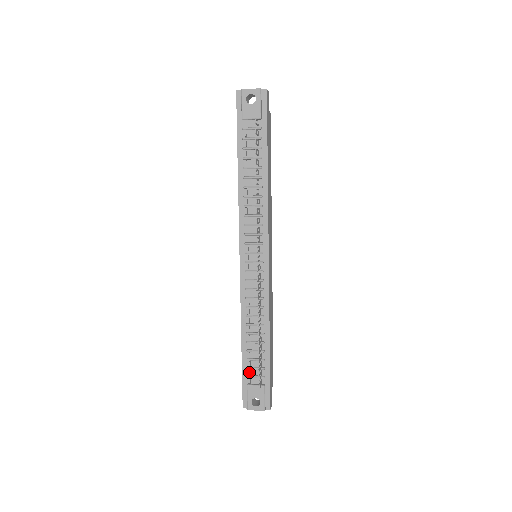
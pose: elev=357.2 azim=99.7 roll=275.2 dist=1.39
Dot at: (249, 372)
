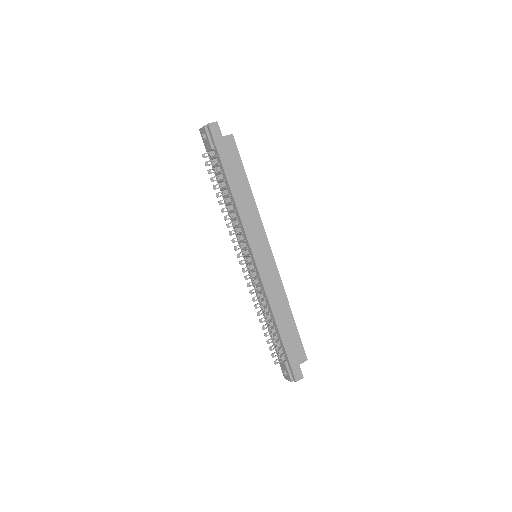
Dot at: (277, 349)
